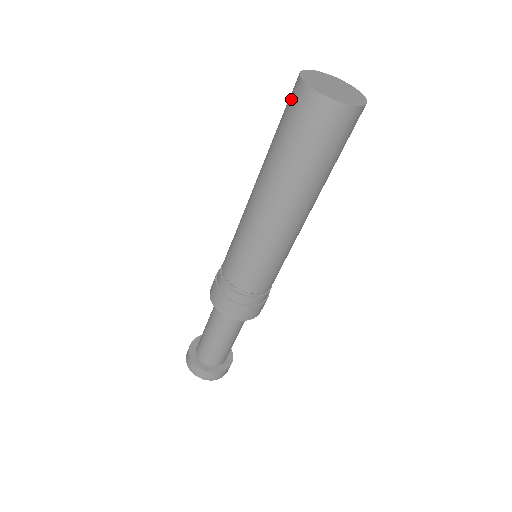
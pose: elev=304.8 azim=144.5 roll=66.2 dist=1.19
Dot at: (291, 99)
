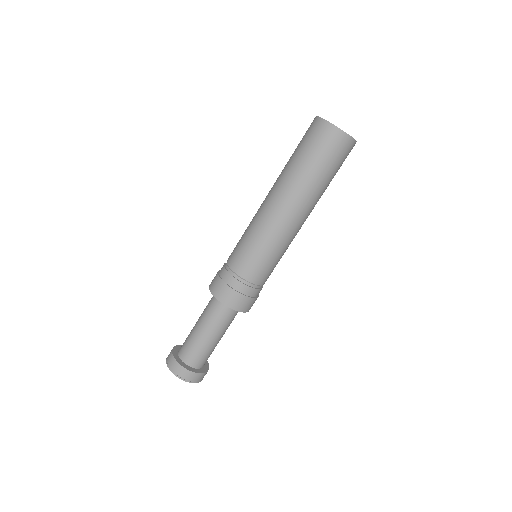
Dot at: (309, 130)
